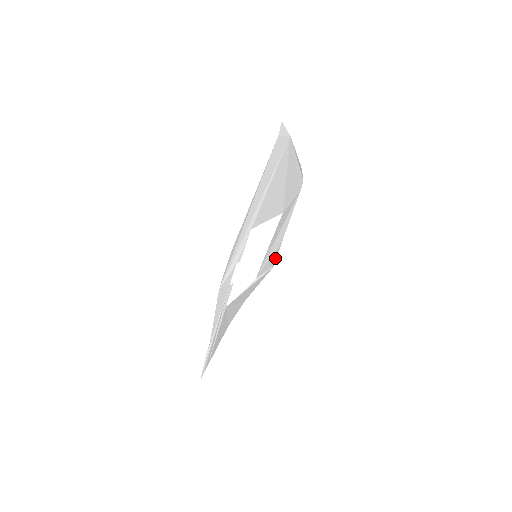
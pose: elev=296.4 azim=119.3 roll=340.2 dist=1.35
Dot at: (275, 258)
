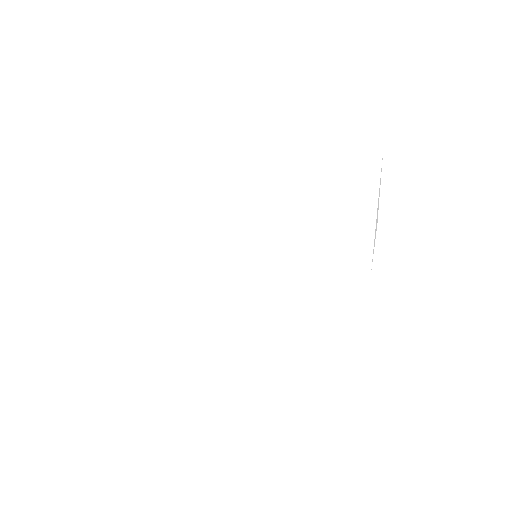
Dot at: (266, 350)
